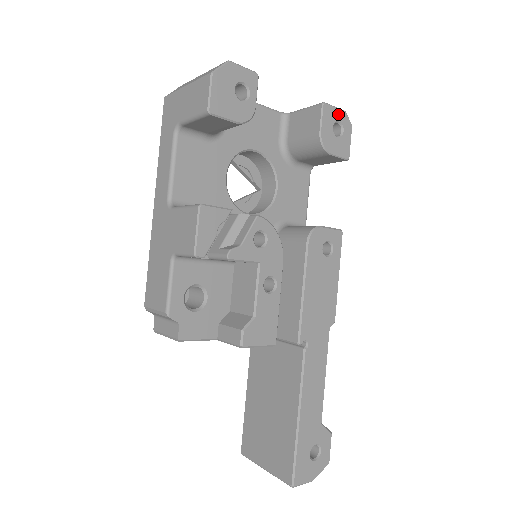
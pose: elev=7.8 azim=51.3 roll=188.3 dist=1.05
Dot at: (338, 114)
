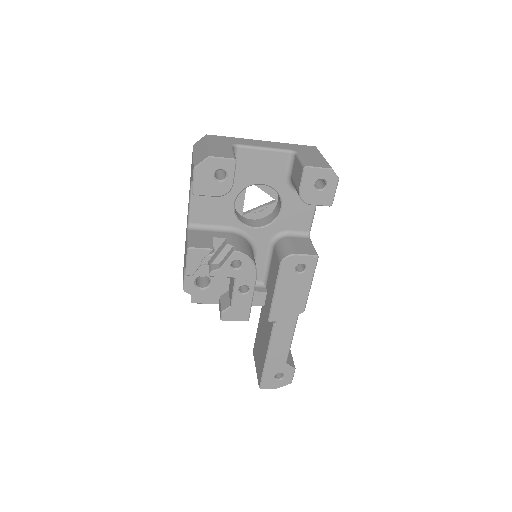
Dot at: (322, 173)
